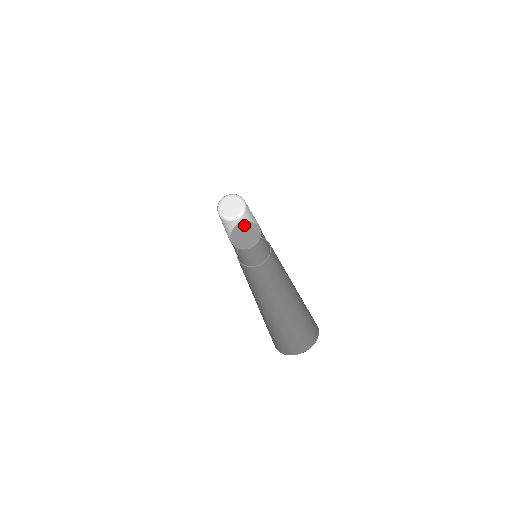
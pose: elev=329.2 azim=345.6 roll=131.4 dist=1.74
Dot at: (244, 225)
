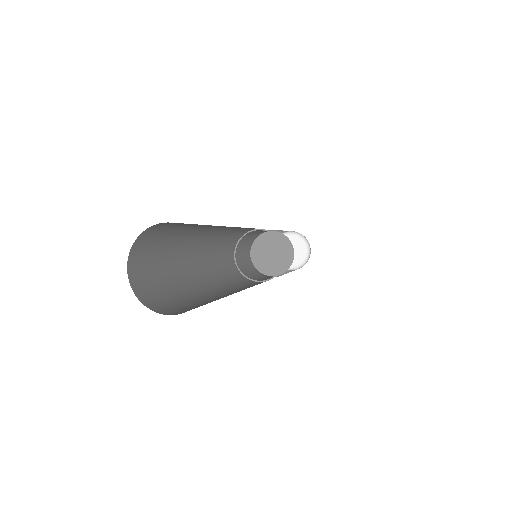
Dot at: (259, 243)
